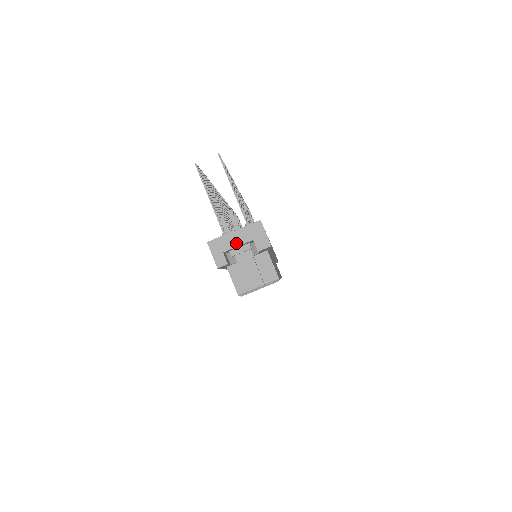
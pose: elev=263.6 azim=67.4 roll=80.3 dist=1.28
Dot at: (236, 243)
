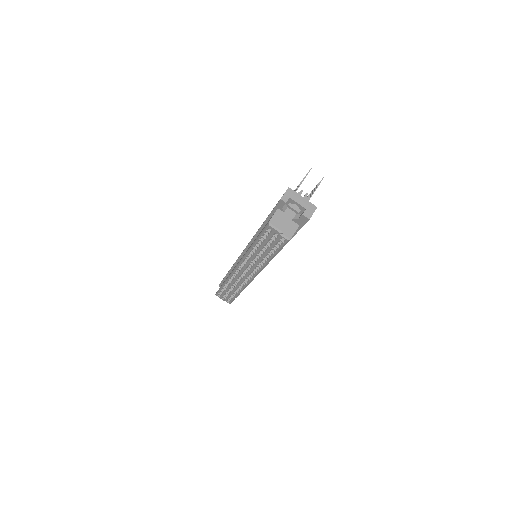
Dot at: (299, 201)
